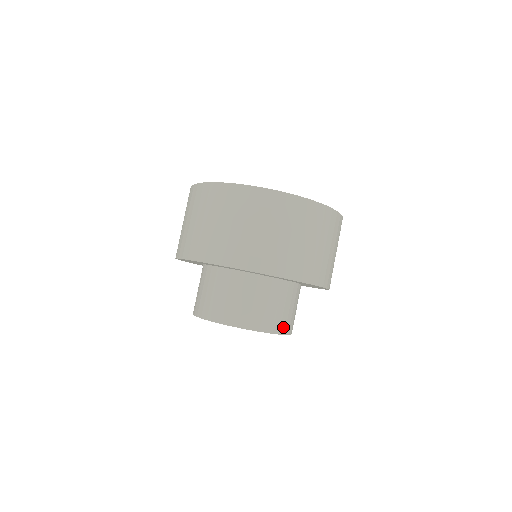
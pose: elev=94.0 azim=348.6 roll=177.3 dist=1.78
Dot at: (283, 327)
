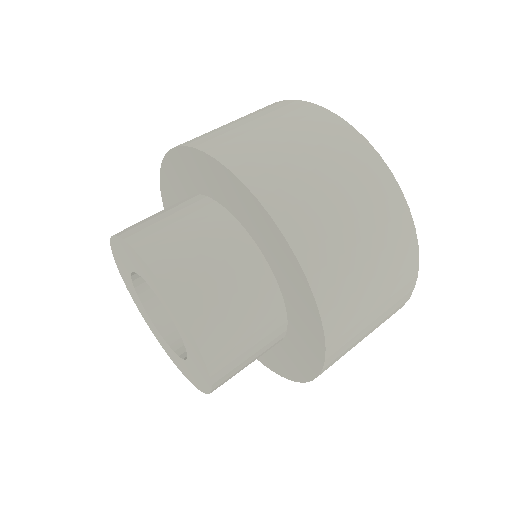
Dot at: (156, 253)
